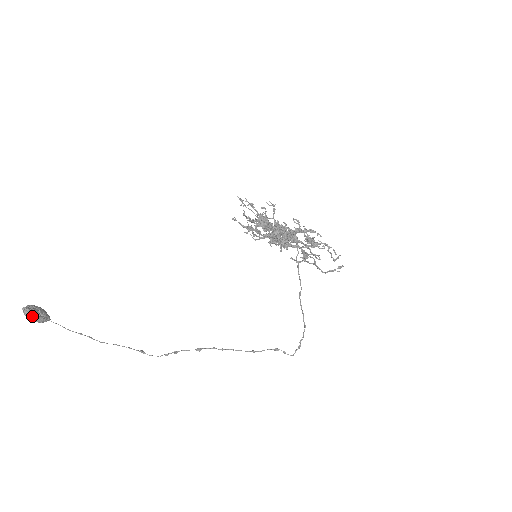
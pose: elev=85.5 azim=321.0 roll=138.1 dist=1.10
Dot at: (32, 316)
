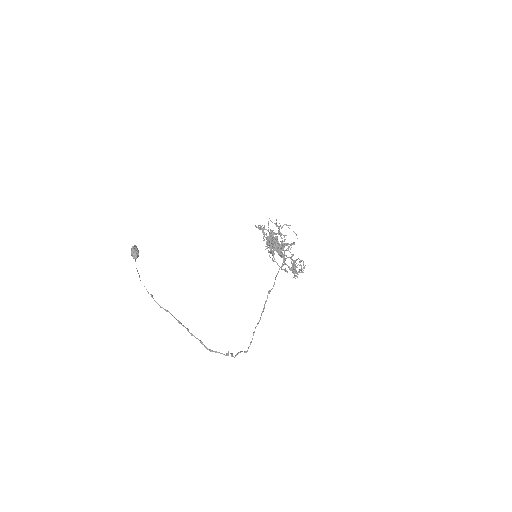
Dot at: (134, 247)
